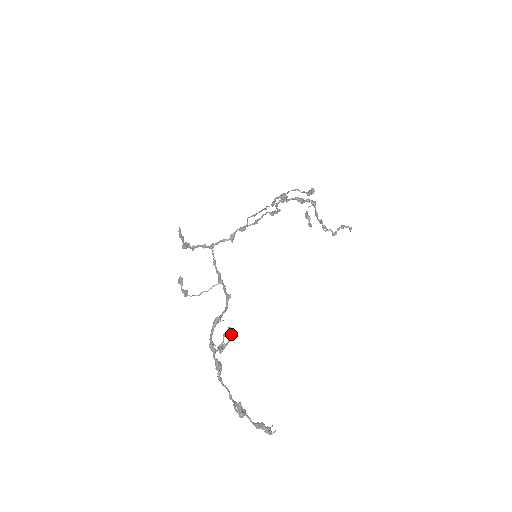
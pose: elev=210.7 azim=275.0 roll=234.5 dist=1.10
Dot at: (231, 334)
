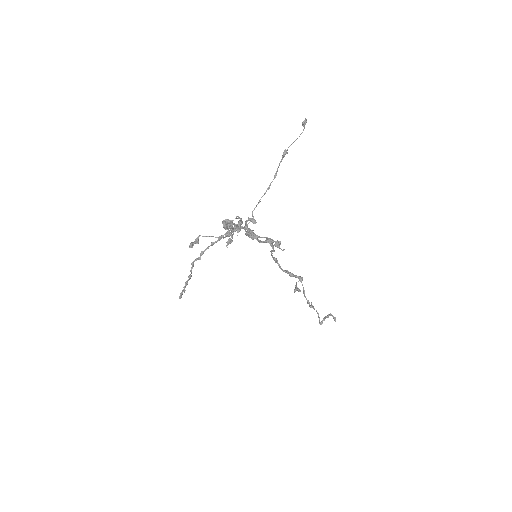
Dot at: (241, 220)
